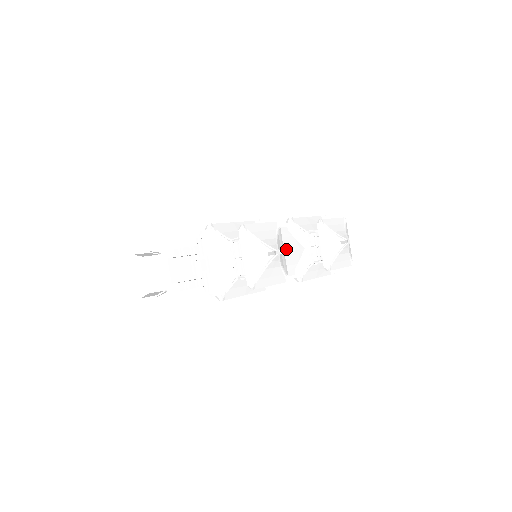
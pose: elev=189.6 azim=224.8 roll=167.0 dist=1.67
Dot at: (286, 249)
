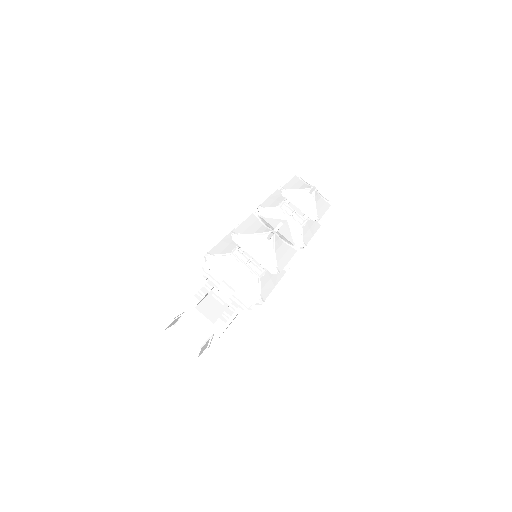
Dot at: (277, 225)
